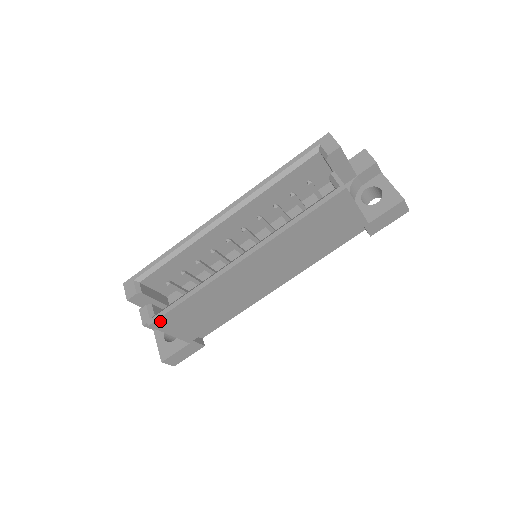
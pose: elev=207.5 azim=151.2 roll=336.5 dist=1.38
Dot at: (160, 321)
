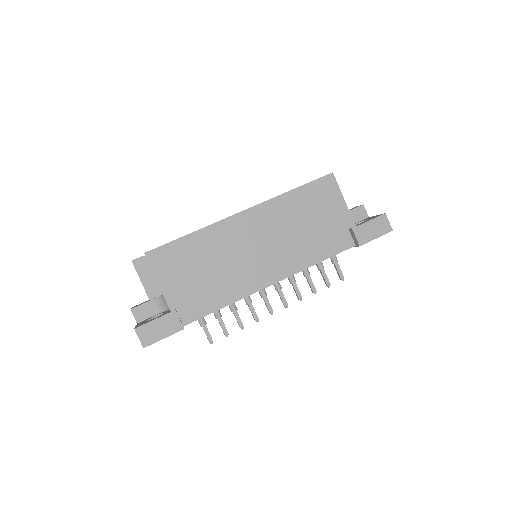
Dot at: (156, 253)
